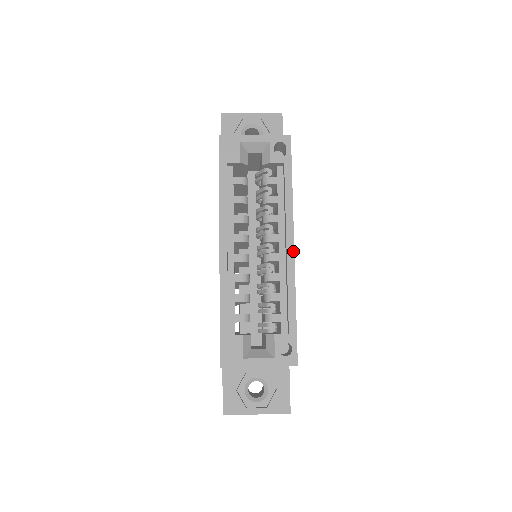
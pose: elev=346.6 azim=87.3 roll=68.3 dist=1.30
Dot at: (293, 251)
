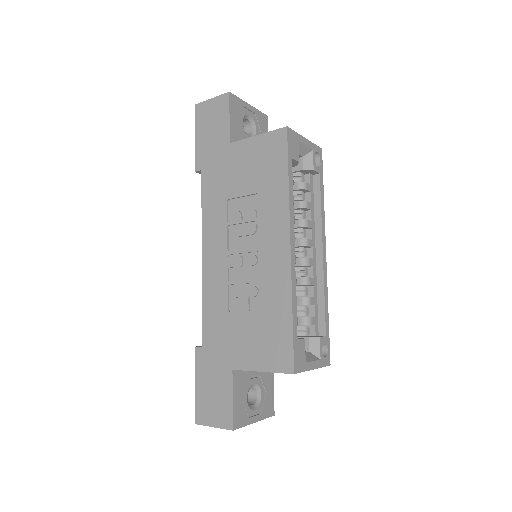
Dot at: occluded
